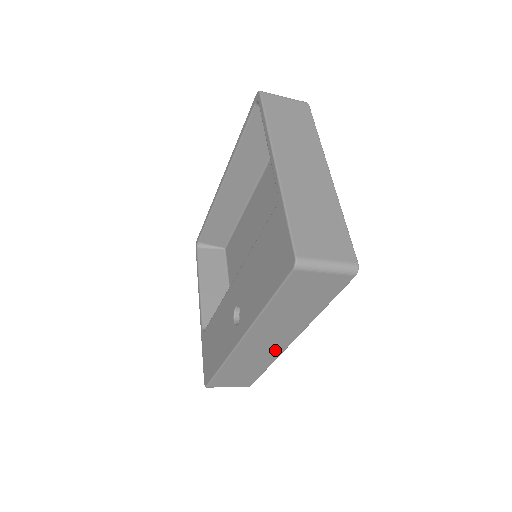
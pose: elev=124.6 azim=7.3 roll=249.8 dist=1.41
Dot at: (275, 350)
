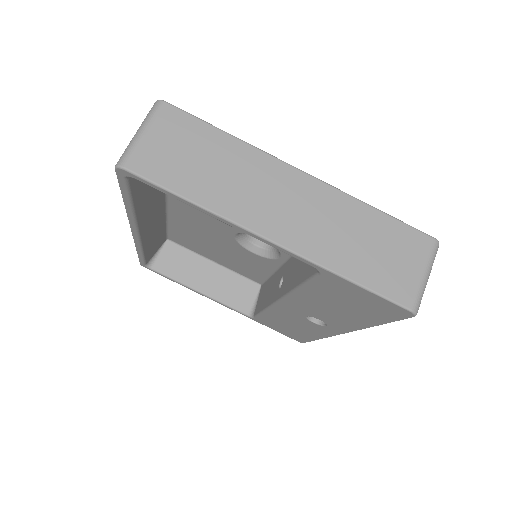
Dot at: occluded
